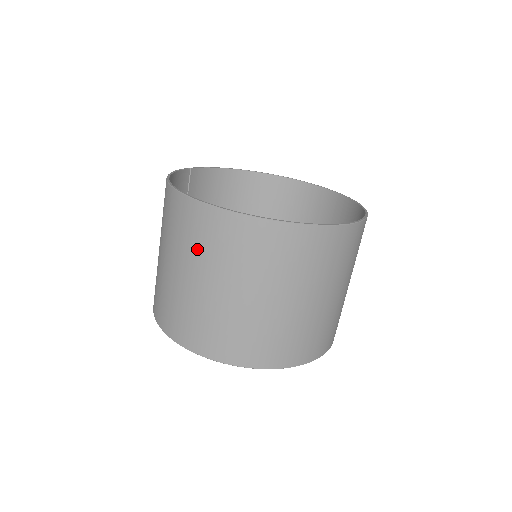
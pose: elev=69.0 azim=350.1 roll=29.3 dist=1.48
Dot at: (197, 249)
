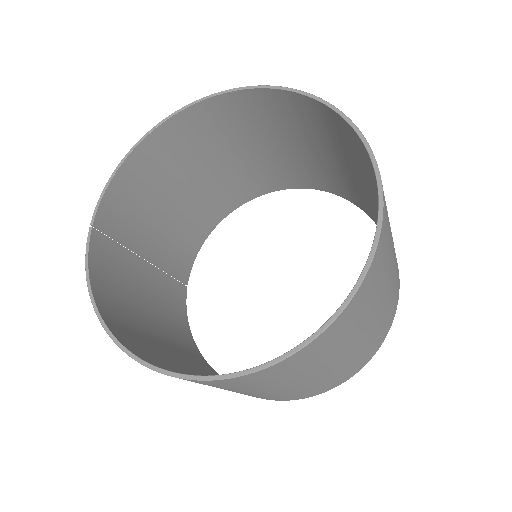
Dot at: occluded
